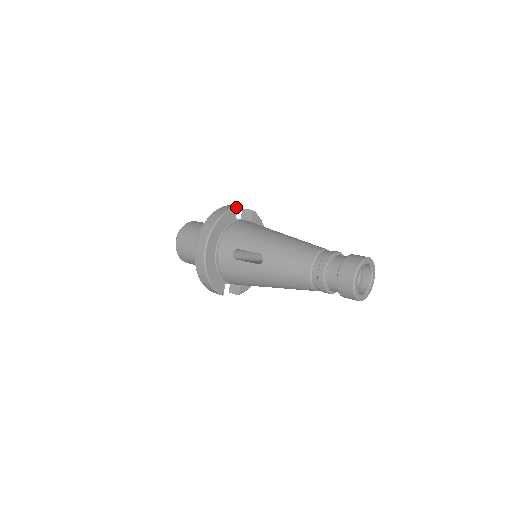
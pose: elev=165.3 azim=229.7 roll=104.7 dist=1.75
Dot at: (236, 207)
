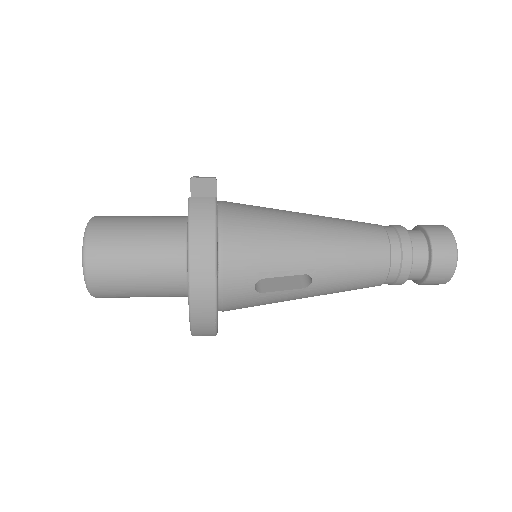
Dot at: (216, 200)
